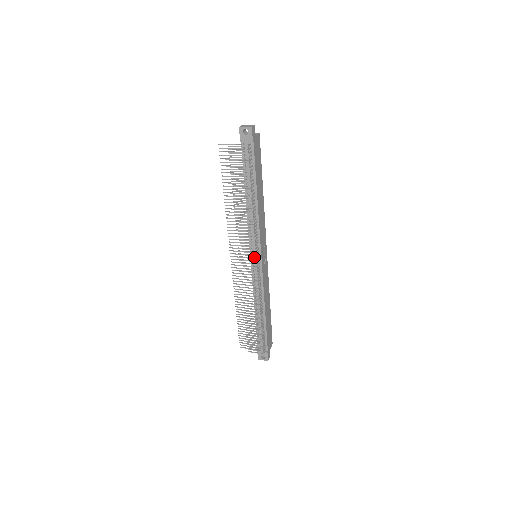
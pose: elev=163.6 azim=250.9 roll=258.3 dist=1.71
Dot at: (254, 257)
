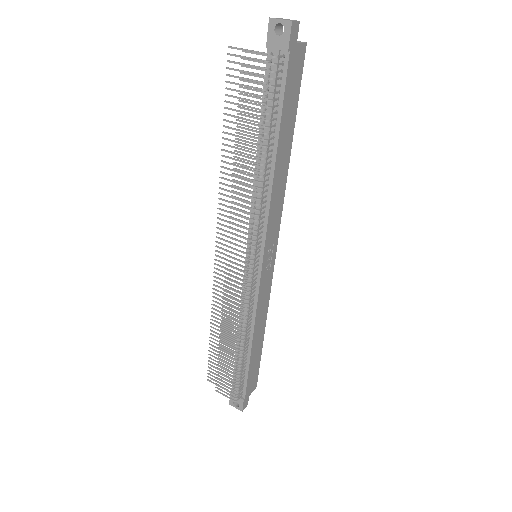
Dot at: (251, 257)
